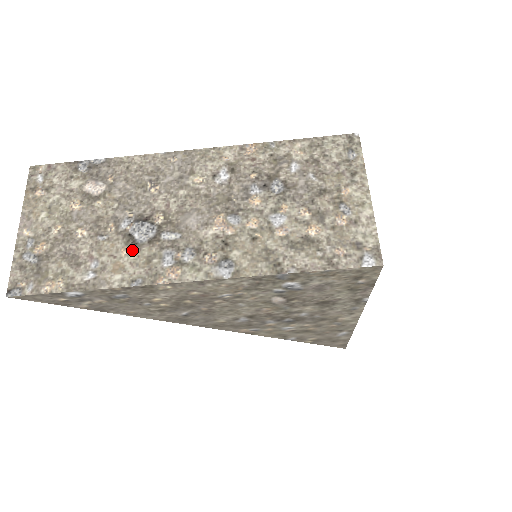
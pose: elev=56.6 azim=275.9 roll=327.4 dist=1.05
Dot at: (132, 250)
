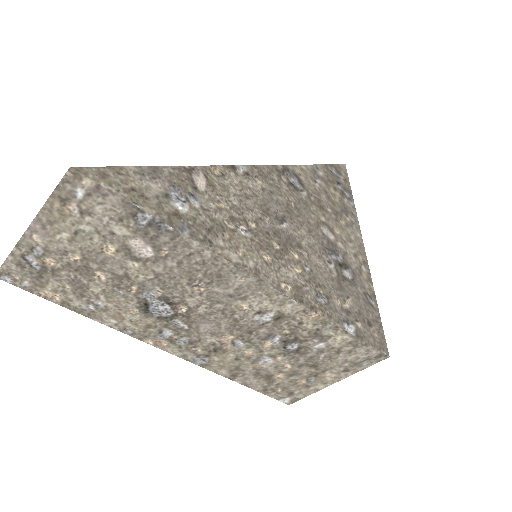
Dot at: (139, 314)
